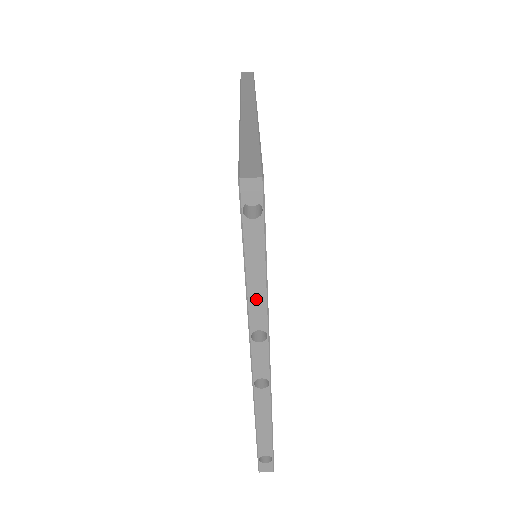
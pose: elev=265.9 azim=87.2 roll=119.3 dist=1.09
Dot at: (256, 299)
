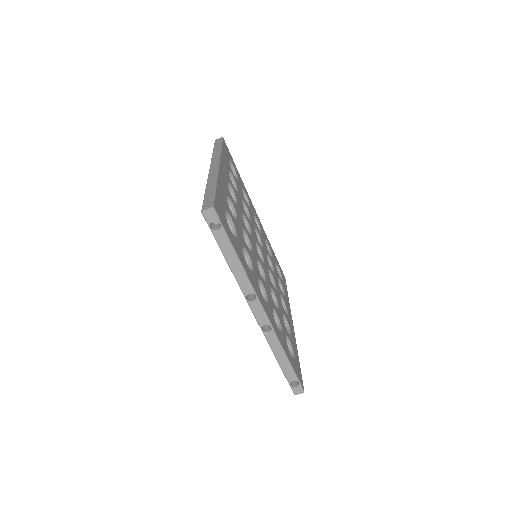
Dot at: (239, 275)
